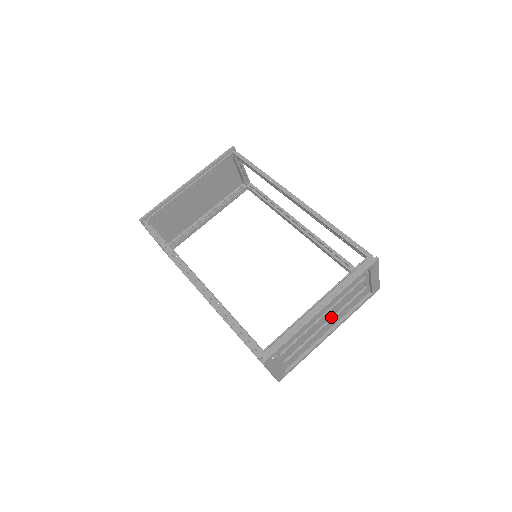
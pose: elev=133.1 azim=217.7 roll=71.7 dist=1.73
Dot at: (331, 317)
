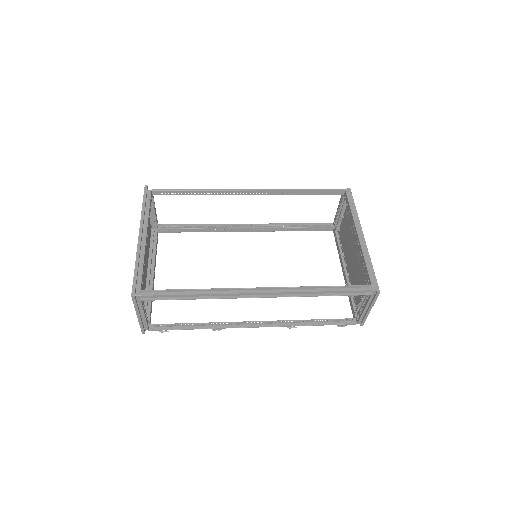
Dot at: (350, 252)
